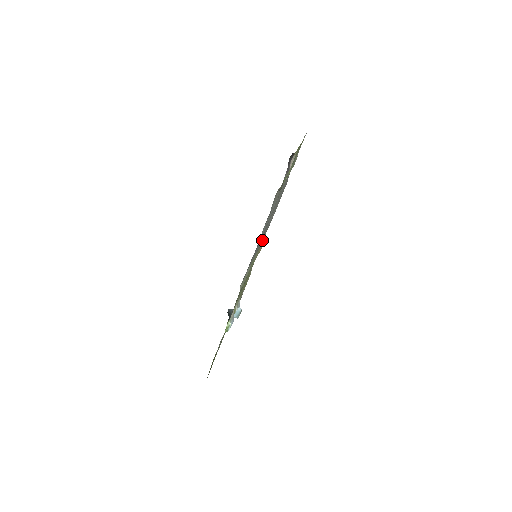
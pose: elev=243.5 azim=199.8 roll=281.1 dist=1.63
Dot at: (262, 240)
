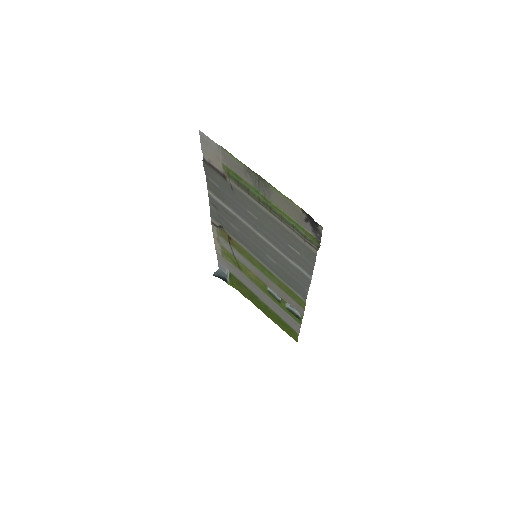
Dot at: occluded
